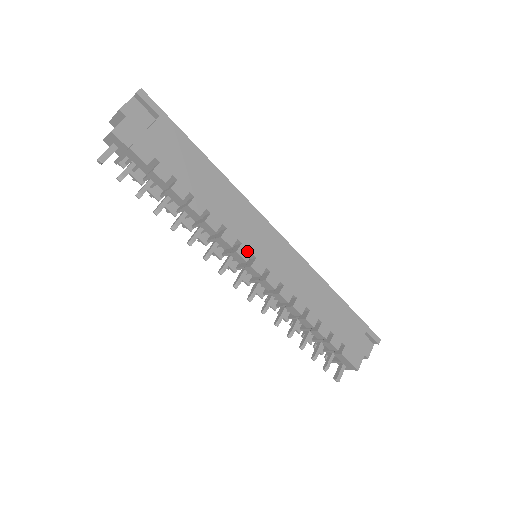
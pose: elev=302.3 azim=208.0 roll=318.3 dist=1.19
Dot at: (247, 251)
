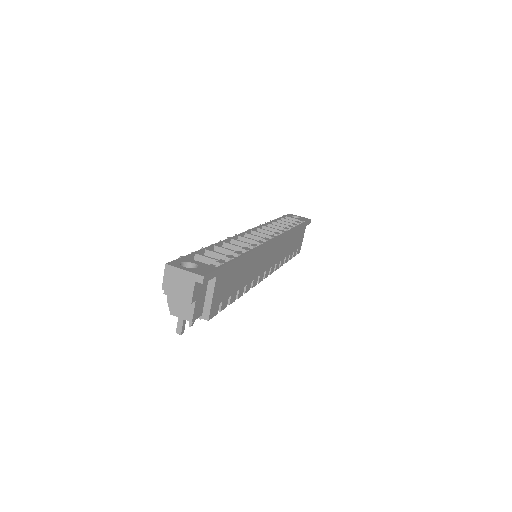
Dot at: (262, 275)
